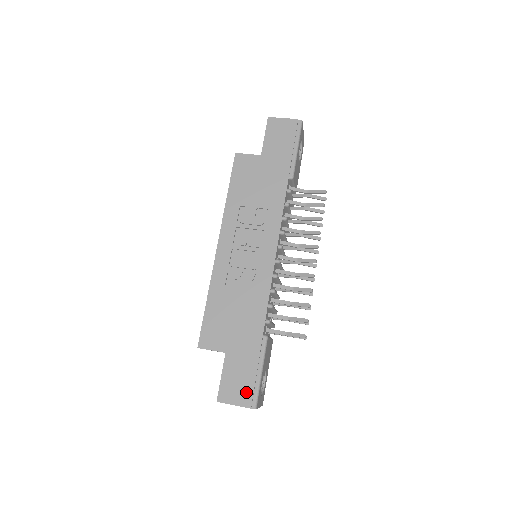
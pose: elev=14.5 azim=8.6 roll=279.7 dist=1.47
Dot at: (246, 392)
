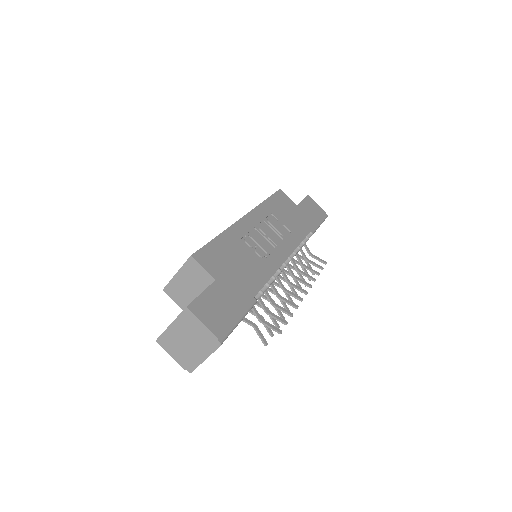
Dot at: (220, 322)
